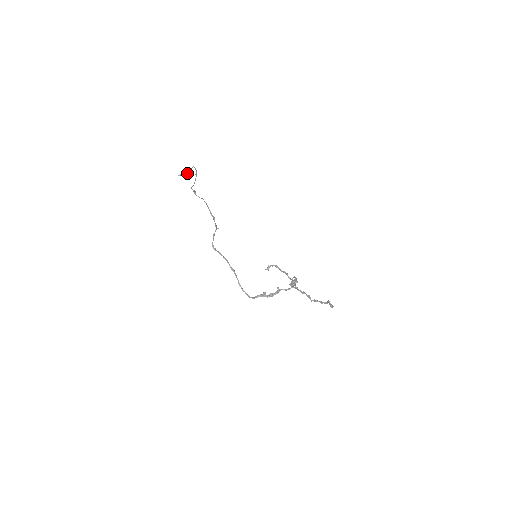
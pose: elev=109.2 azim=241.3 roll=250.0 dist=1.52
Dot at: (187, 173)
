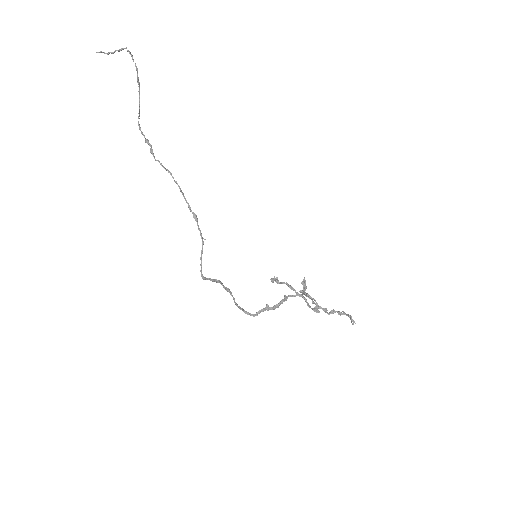
Dot at: (113, 52)
